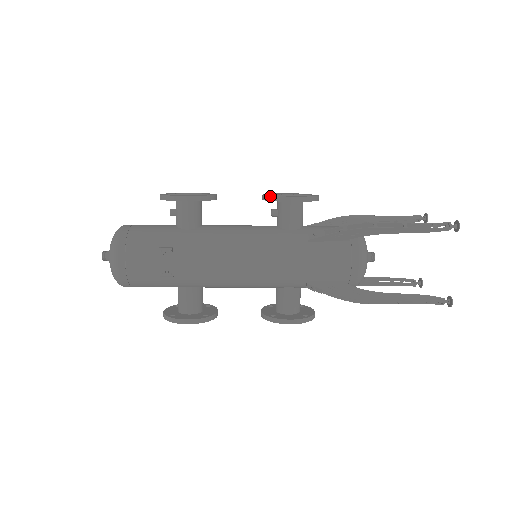
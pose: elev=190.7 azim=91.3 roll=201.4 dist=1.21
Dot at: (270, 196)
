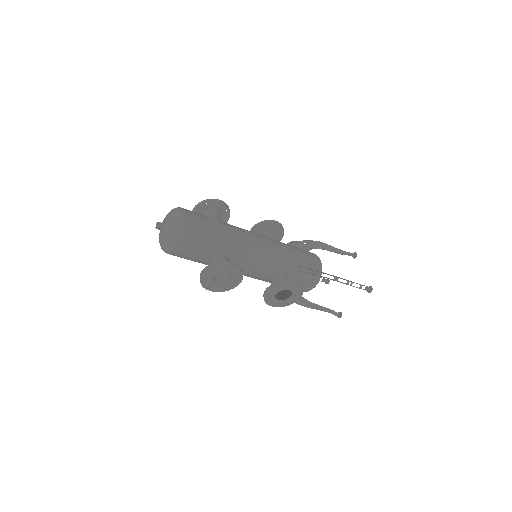
Dot at: (262, 221)
